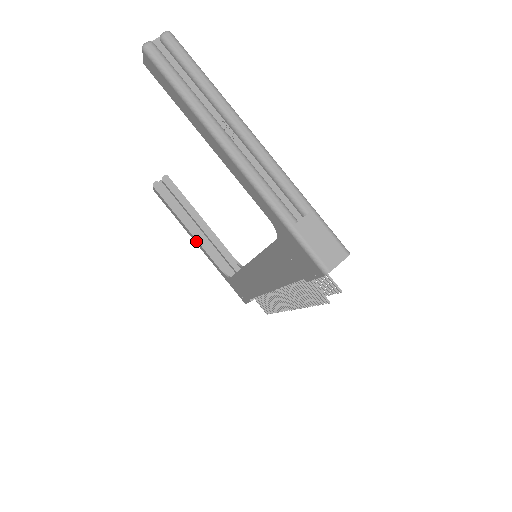
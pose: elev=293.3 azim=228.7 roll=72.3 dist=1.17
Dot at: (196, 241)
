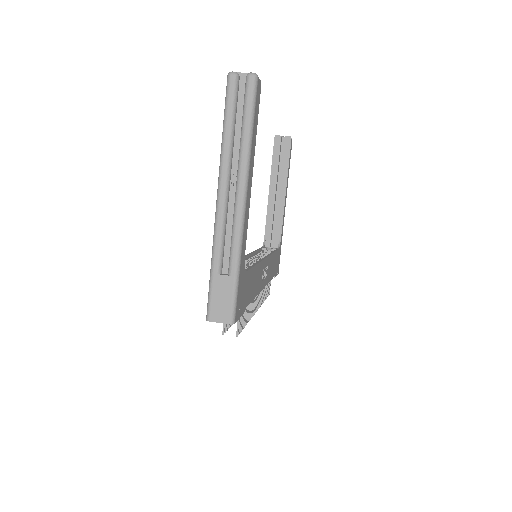
Dot at: (268, 201)
